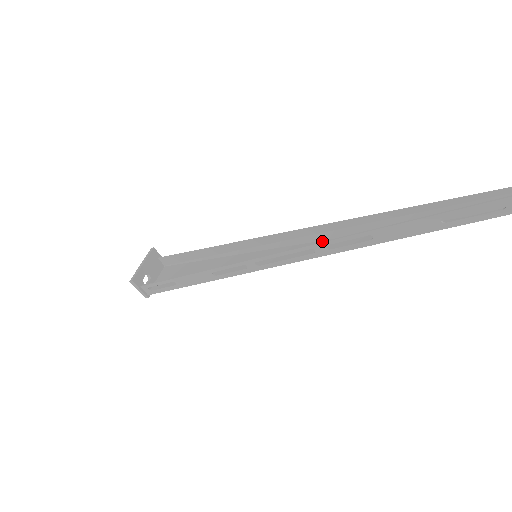
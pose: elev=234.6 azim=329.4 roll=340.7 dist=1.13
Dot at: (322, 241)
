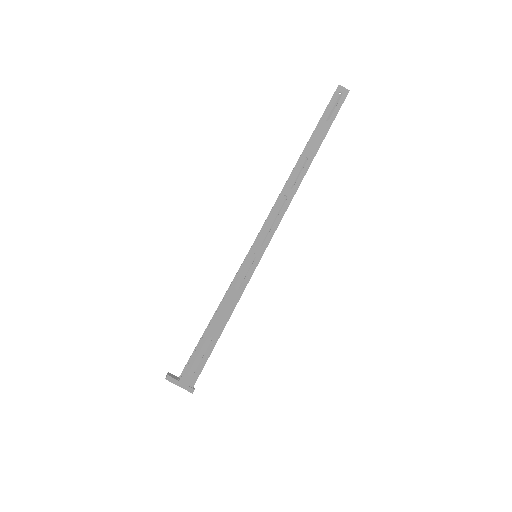
Dot at: (284, 185)
